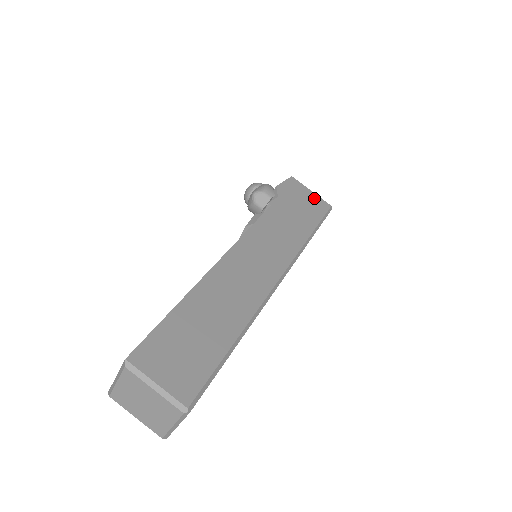
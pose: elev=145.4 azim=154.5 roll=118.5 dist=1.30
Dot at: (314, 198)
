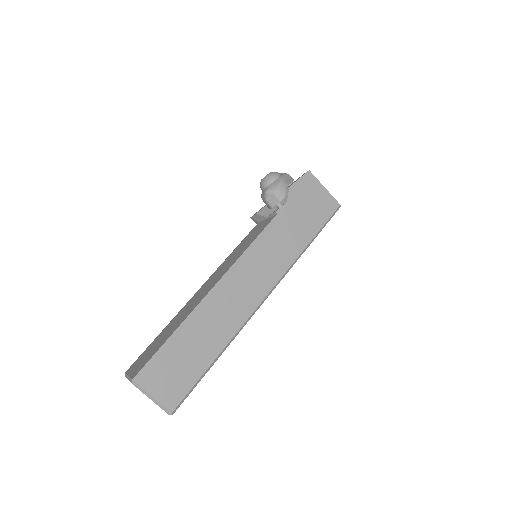
Dot at: (325, 197)
